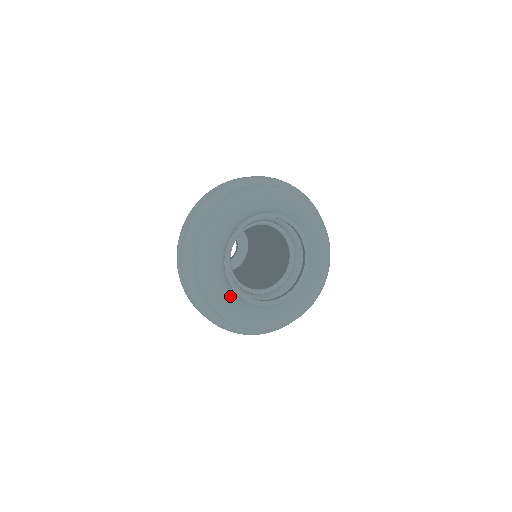
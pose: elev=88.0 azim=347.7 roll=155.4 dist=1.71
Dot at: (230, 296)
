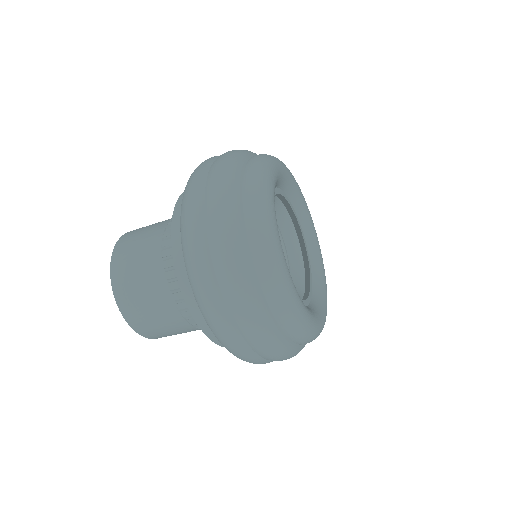
Dot at: occluded
